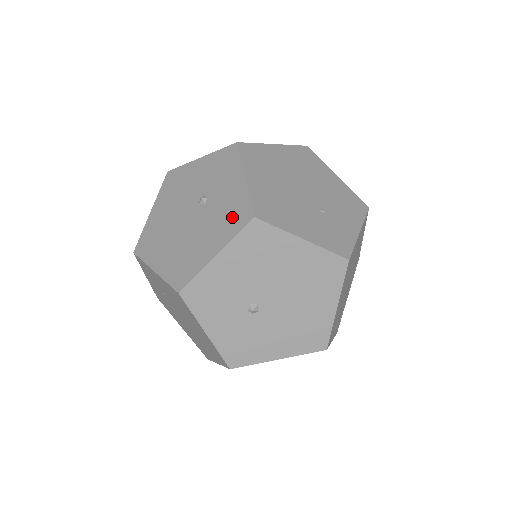
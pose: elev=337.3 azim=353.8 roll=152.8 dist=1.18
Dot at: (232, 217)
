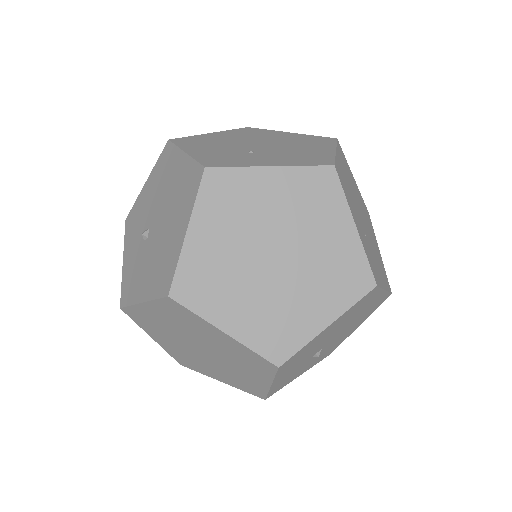
Dot at: occluded
